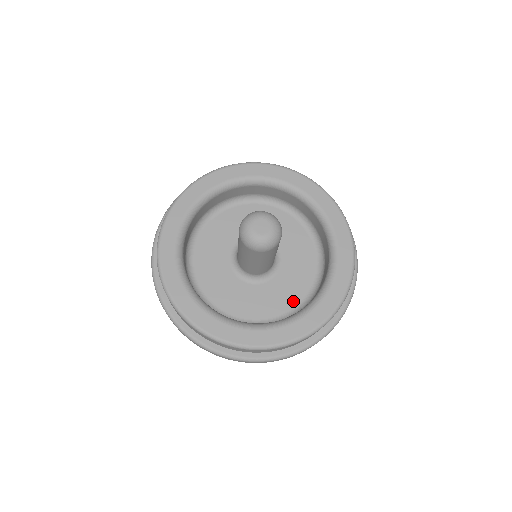
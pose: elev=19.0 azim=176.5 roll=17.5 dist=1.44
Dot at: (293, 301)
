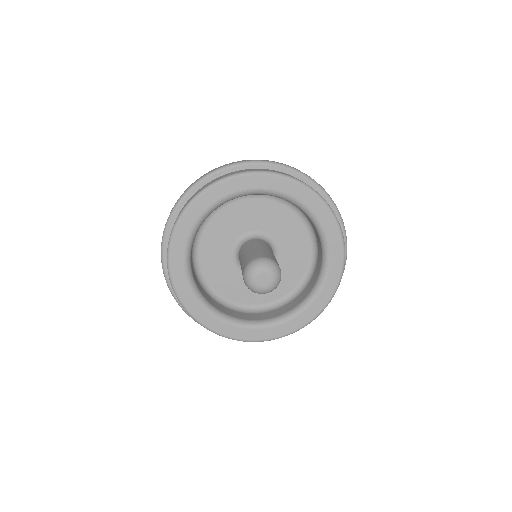
Dot at: (305, 243)
